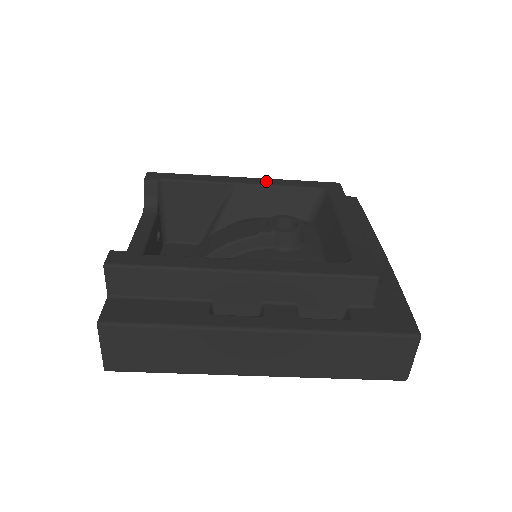
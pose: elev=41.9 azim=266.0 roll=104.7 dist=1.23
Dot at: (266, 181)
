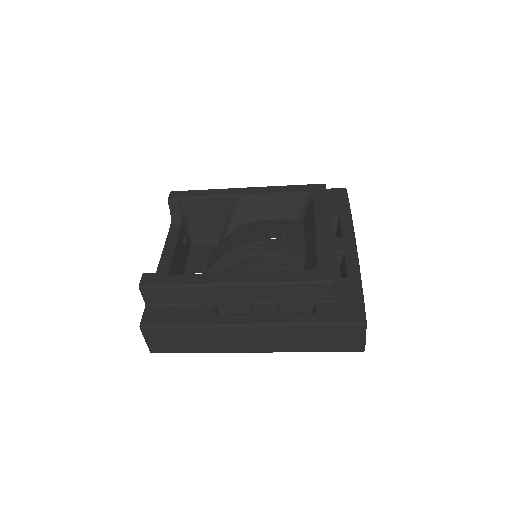
Dot at: (263, 190)
